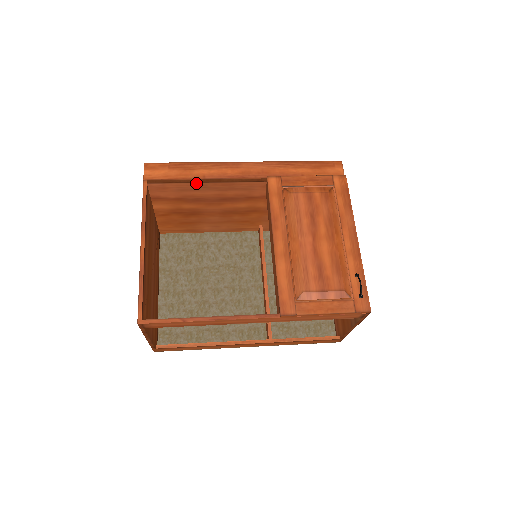
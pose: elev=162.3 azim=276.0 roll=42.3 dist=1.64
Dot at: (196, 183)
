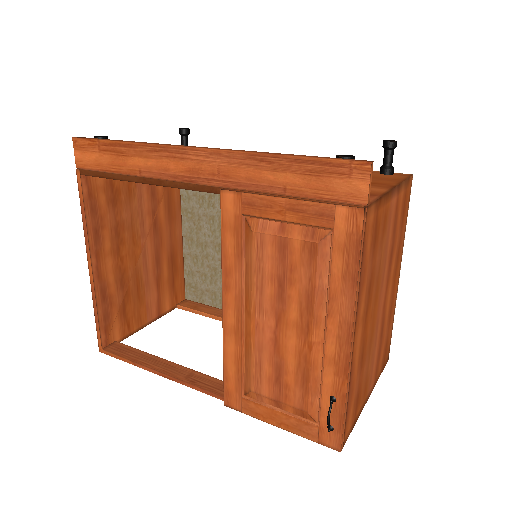
Dot at: (133, 181)
